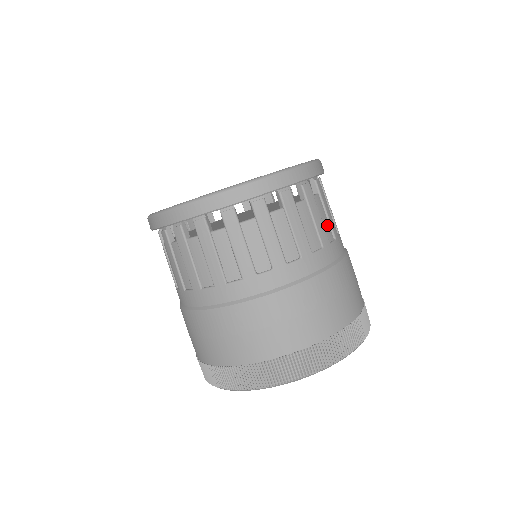
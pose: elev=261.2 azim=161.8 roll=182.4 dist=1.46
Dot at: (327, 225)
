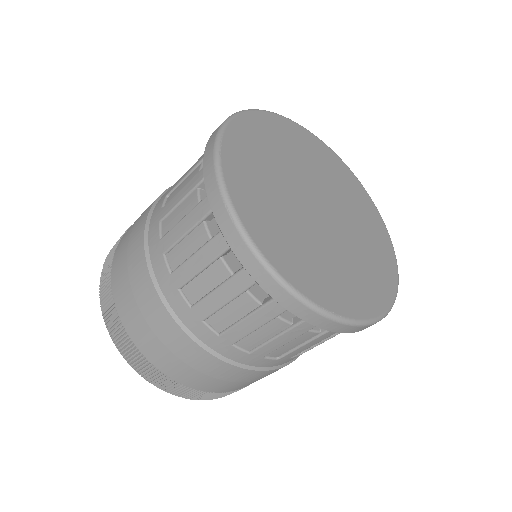
Dot at: occluded
